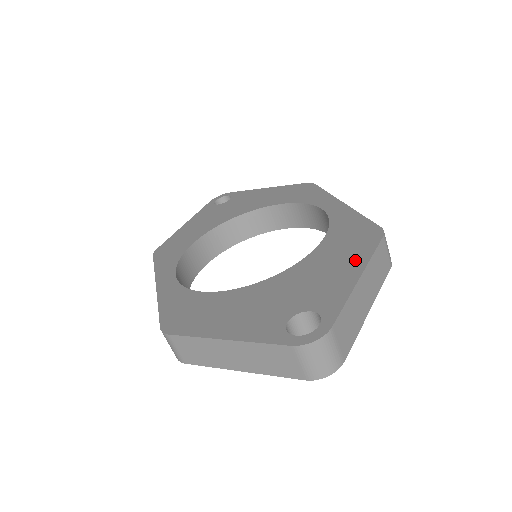
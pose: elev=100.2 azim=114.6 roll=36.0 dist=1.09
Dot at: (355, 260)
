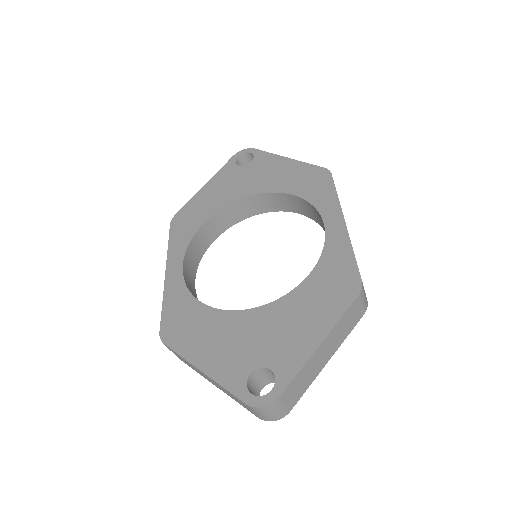
Dot at: (324, 319)
